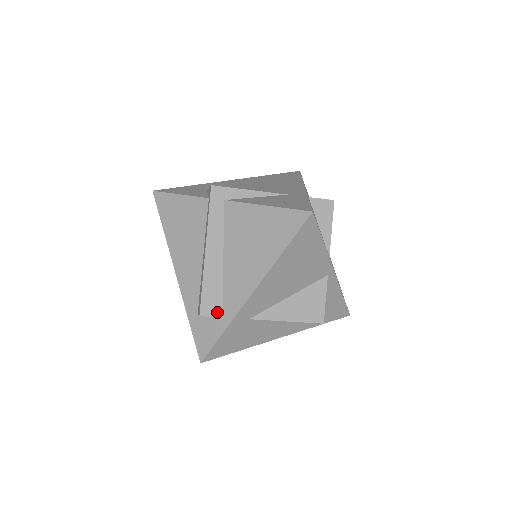
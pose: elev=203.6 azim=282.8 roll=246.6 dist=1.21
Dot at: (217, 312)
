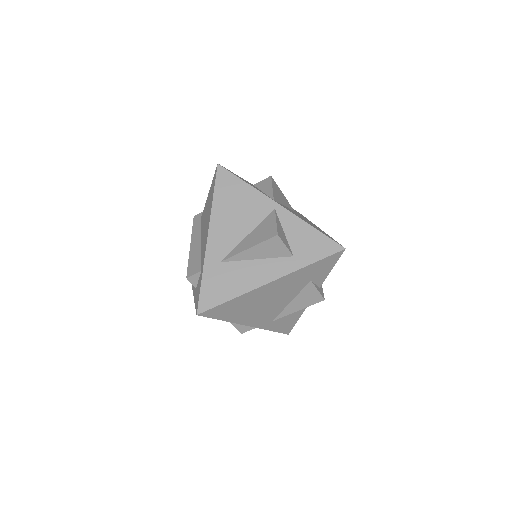
Dot at: (198, 270)
